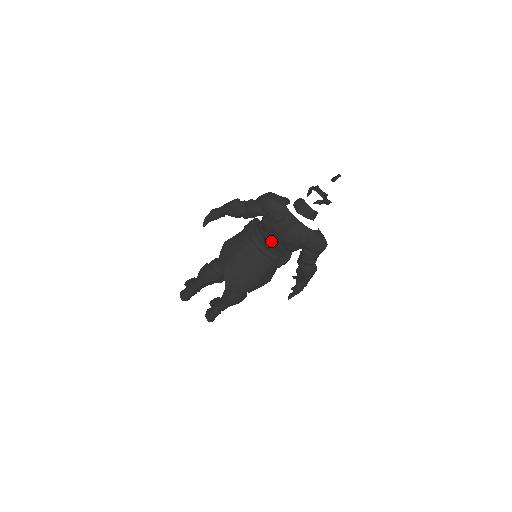
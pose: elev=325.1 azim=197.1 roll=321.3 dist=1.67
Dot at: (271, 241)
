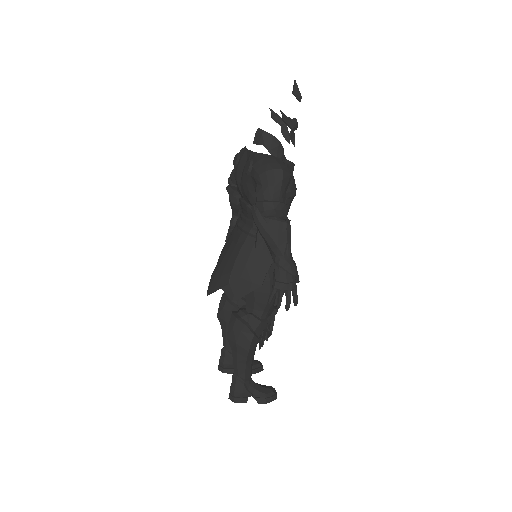
Dot at: (241, 203)
